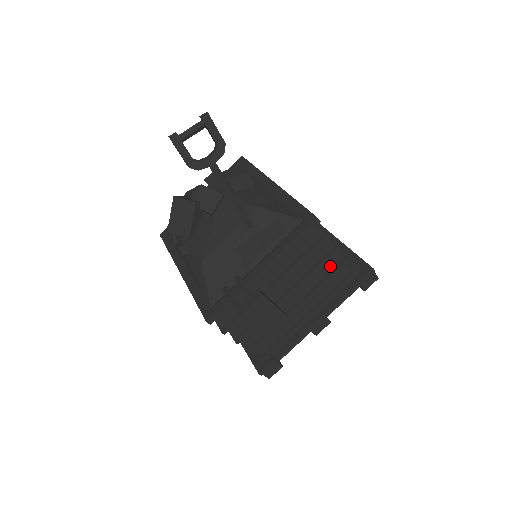
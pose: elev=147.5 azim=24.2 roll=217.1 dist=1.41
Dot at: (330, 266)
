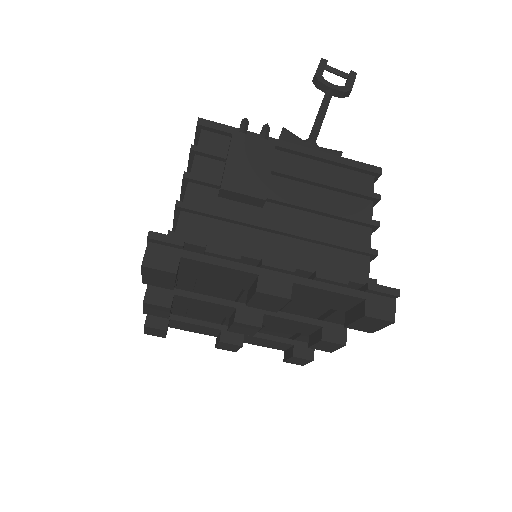
Dot at: (350, 238)
